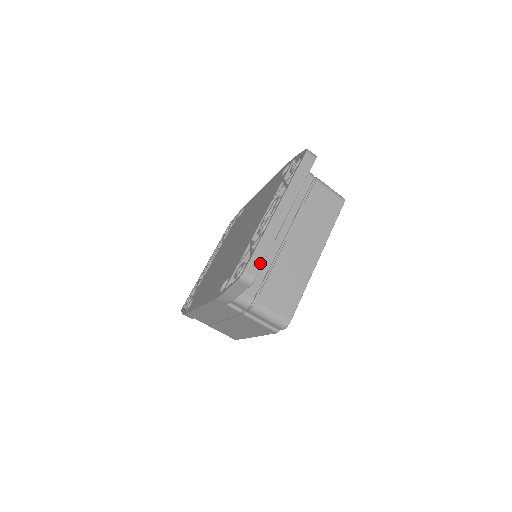
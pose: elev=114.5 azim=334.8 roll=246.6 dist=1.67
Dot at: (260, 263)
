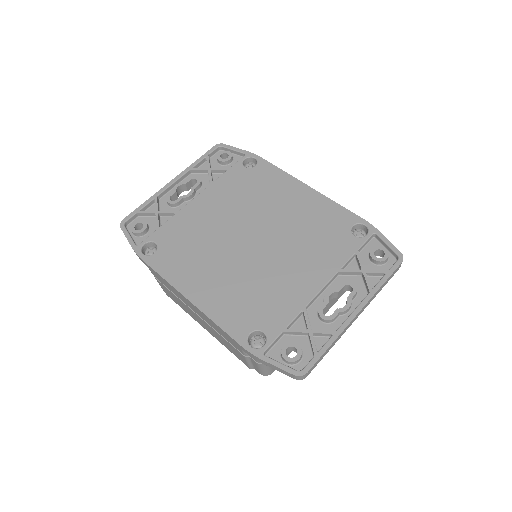
Dot at: occluded
